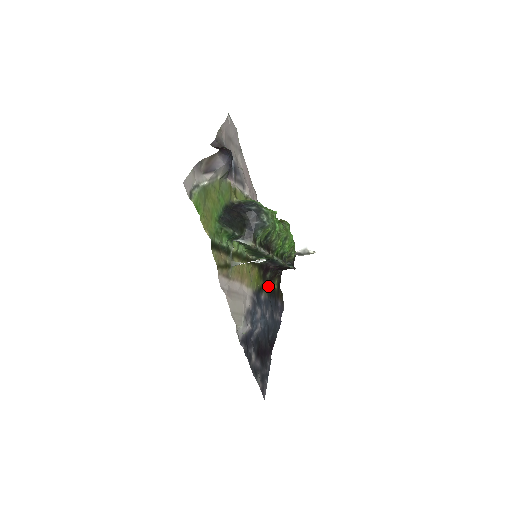
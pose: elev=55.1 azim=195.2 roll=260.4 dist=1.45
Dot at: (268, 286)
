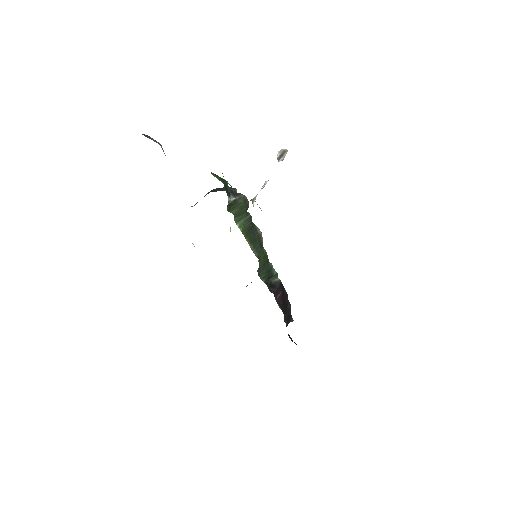
Dot at: occluded
